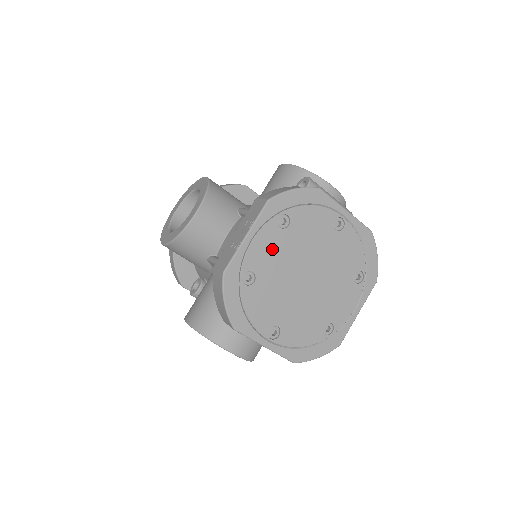
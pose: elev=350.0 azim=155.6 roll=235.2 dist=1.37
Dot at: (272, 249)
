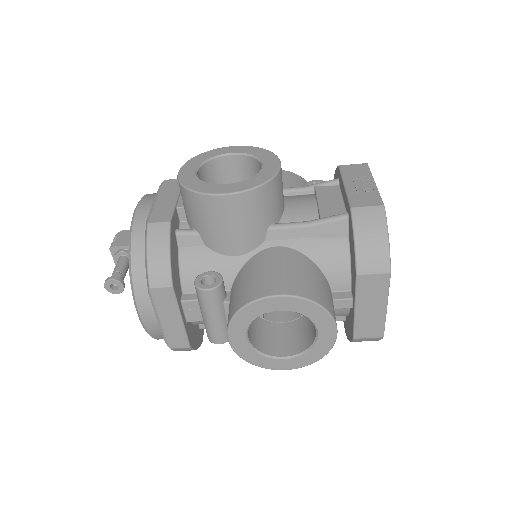
Dot at: occluded
